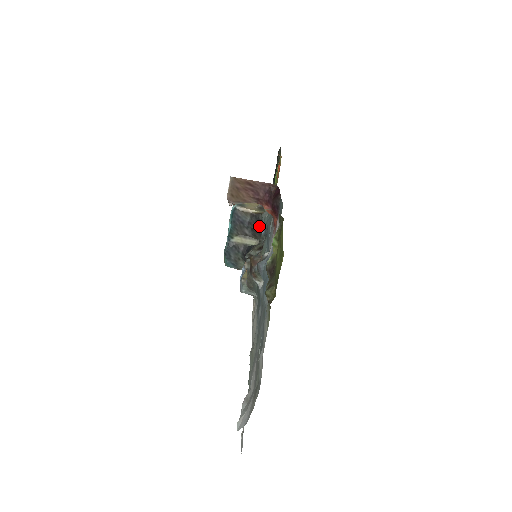
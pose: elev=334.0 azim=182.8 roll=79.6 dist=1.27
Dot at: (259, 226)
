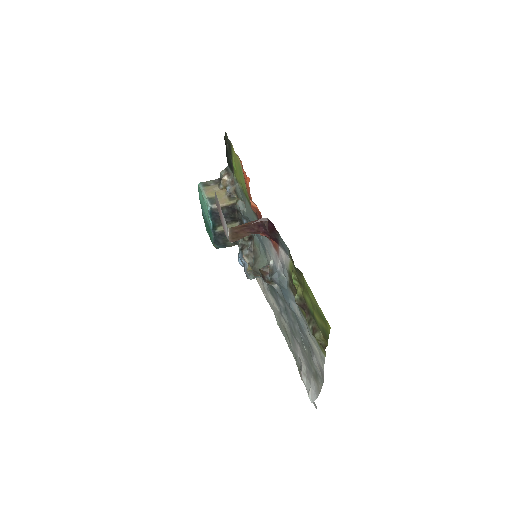
Dot at: (237, 214)
